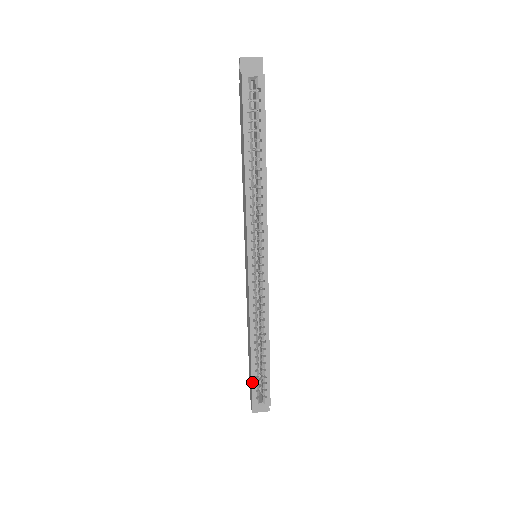
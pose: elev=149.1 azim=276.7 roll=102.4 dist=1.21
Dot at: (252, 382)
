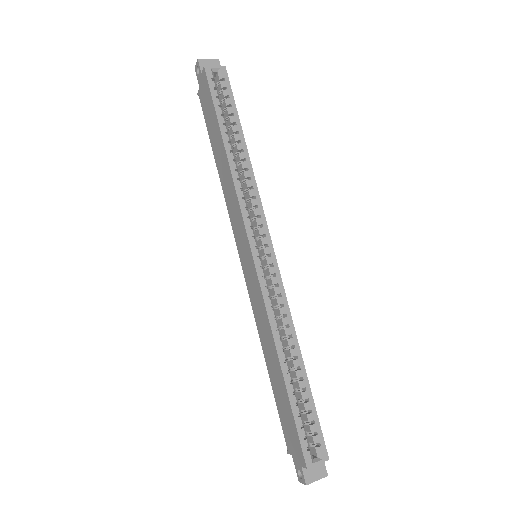
Dot at: (296, 424)
